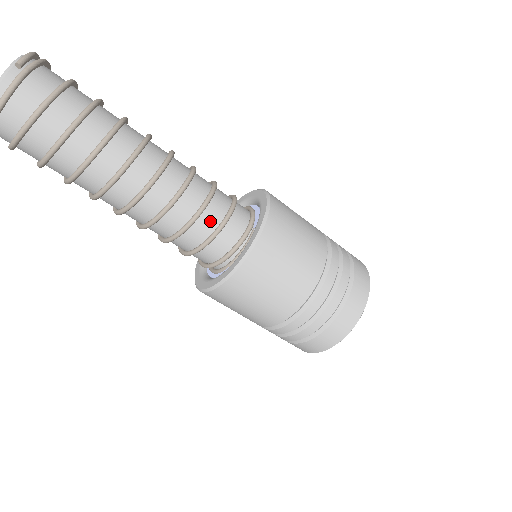
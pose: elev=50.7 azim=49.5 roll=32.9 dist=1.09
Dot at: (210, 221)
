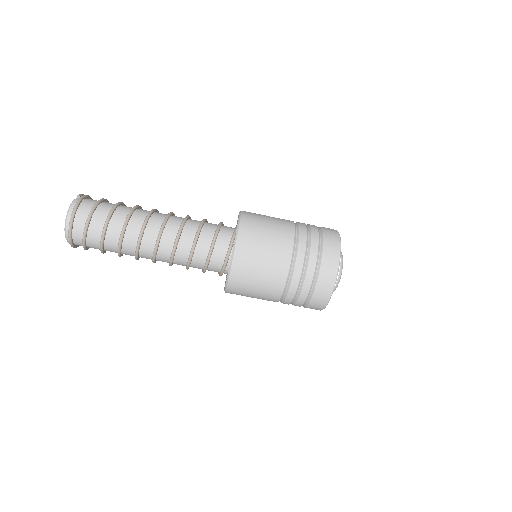
Dot at: (209, 232)
